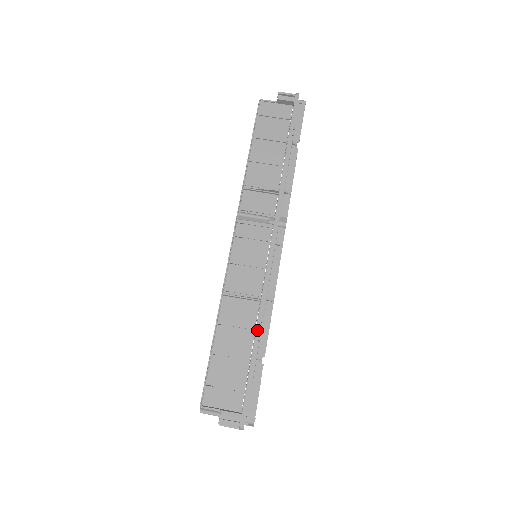
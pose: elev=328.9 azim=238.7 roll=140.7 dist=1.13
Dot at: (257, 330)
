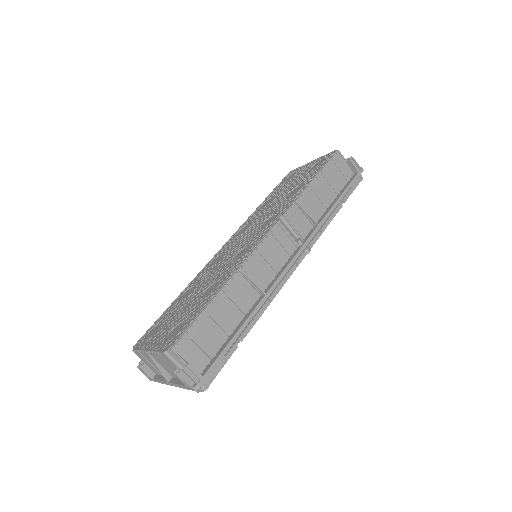
Dot at: (250, 317)
